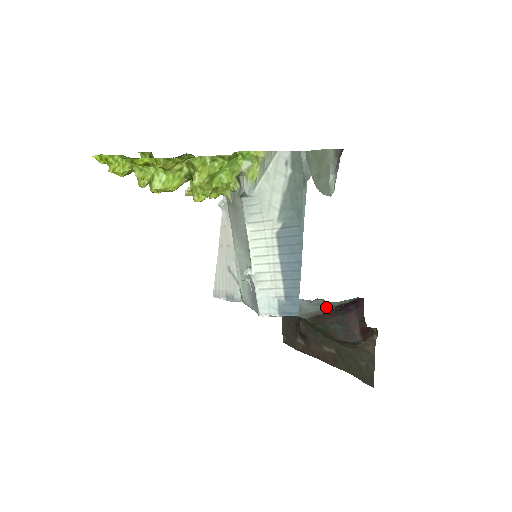
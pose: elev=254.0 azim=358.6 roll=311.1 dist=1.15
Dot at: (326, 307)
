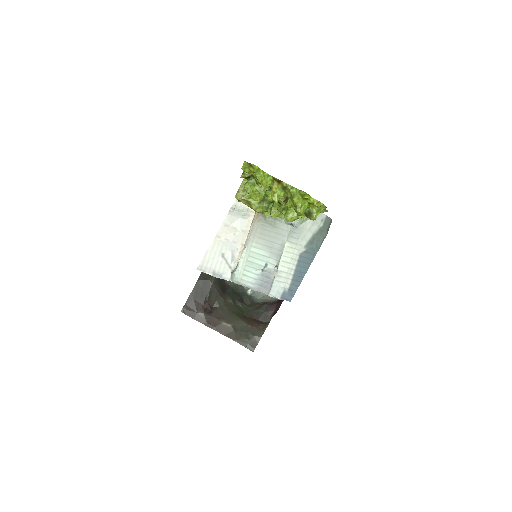
Dot at: (277, 299)
